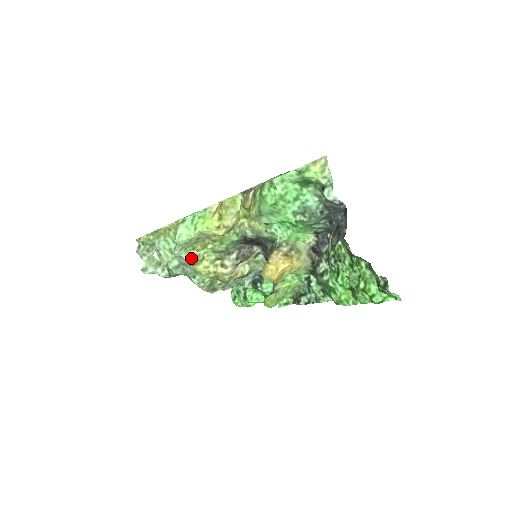
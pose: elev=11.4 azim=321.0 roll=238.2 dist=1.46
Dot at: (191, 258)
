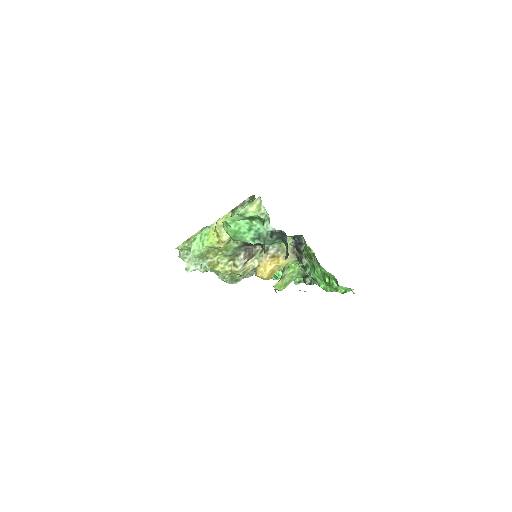
Dot at: (208, 265)
